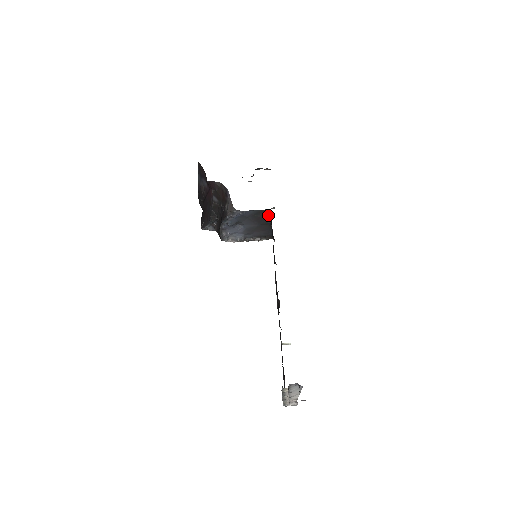
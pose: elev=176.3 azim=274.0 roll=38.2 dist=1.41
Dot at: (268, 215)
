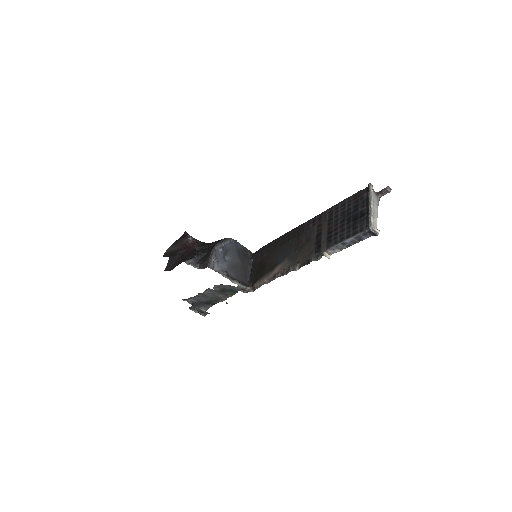
Dot at: (250, 257)
